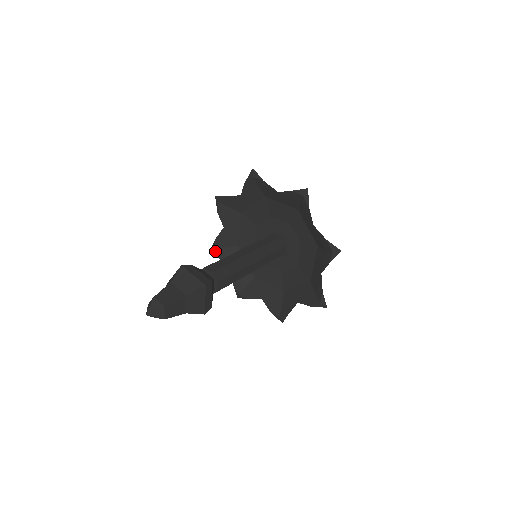
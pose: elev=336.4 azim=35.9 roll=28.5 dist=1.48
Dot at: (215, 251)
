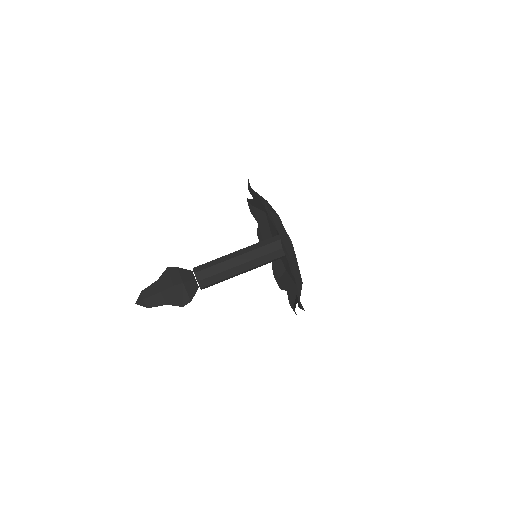
Dot at: occluded
